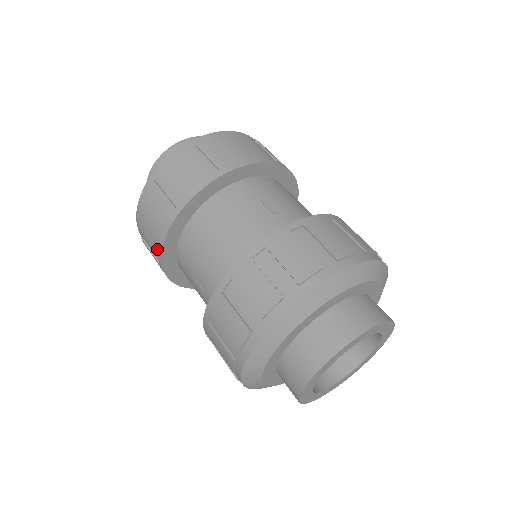
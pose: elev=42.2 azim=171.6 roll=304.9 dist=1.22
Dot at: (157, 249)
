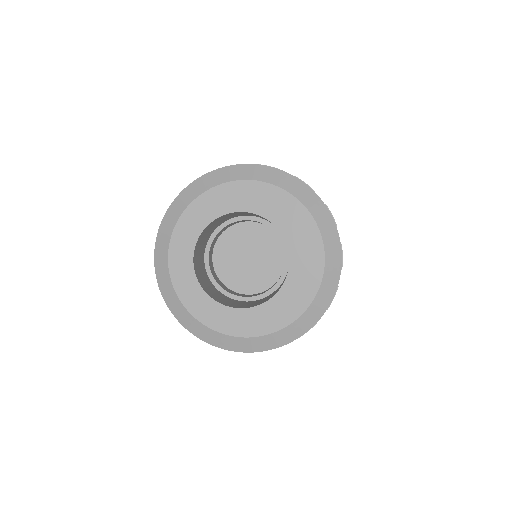
Dot at: occluded
